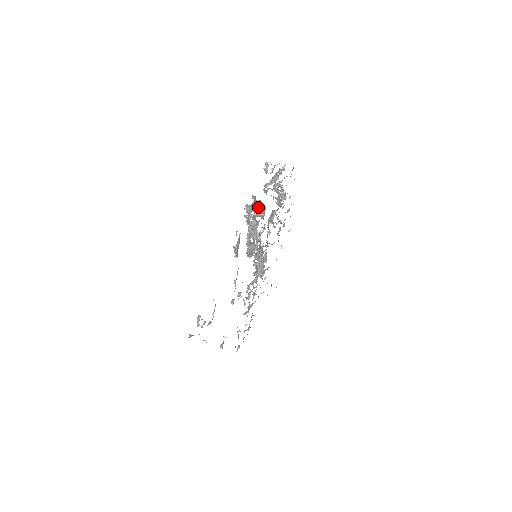
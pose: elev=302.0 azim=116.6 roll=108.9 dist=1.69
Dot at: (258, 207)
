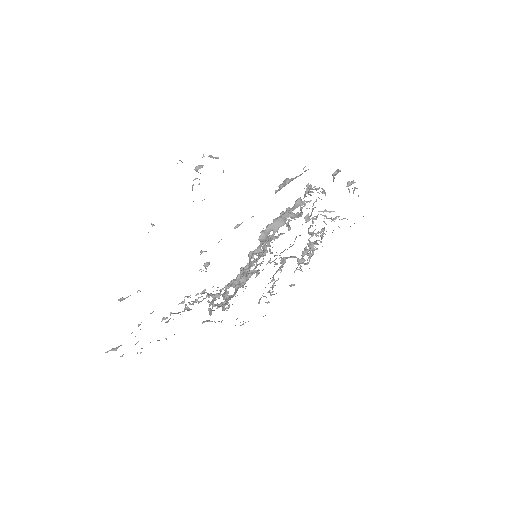
Dot at: (325, 192)
